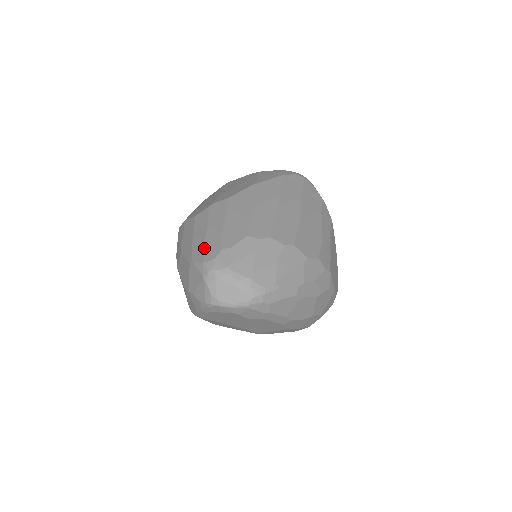
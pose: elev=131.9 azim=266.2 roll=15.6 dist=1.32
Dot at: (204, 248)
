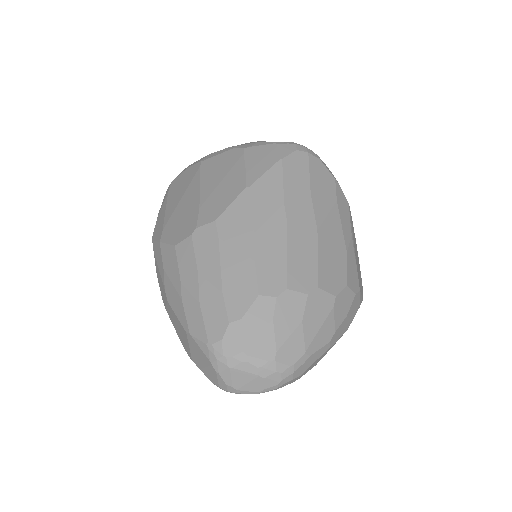
Dot at: (202, 317)
